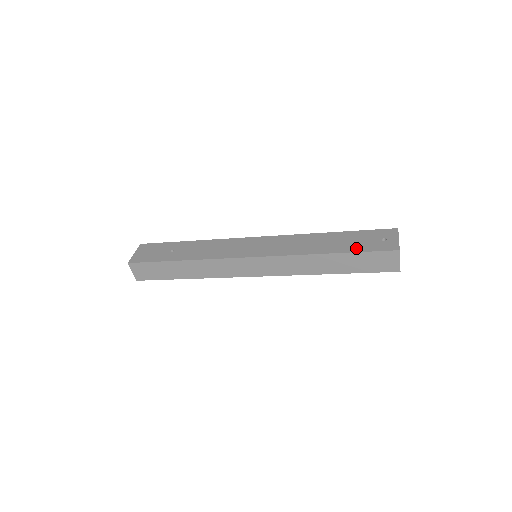
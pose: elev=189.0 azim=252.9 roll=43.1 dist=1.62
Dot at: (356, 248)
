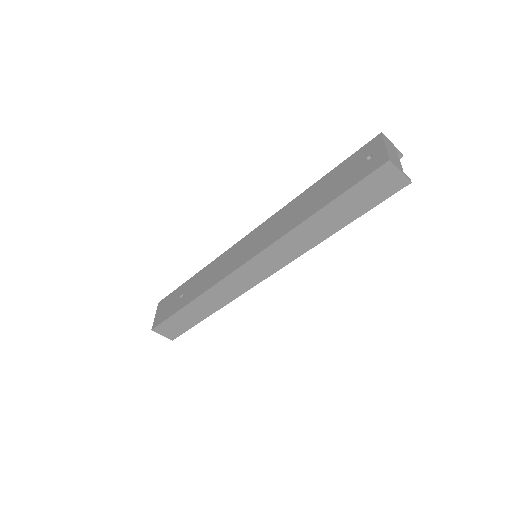
Dot at: (341, 188)
